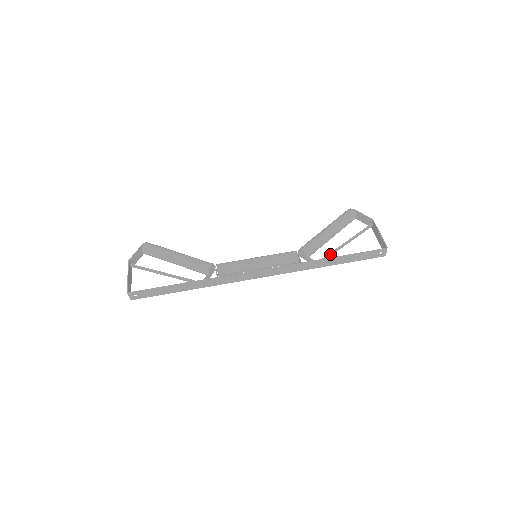
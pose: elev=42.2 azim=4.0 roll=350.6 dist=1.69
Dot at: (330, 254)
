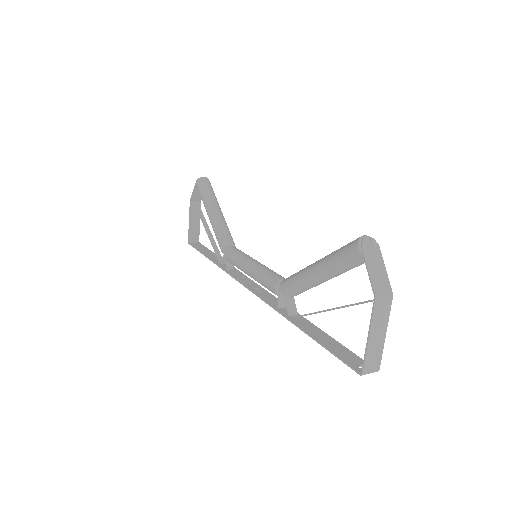
Dot at: (309, 314)
